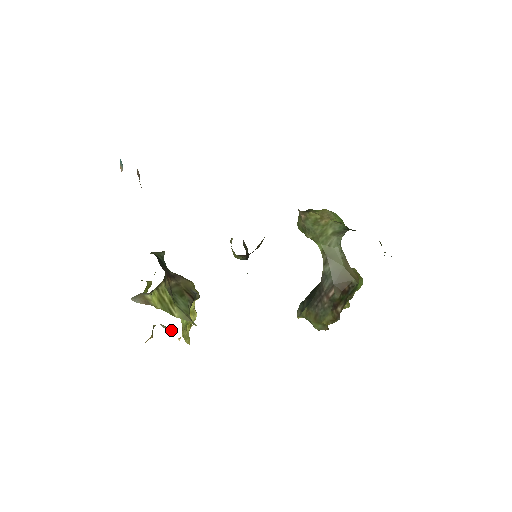
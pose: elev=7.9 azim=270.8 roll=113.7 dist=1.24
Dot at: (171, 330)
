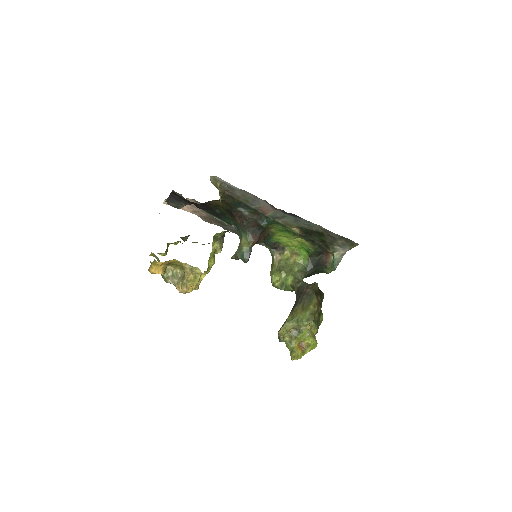
Dot at: (180, 279)
